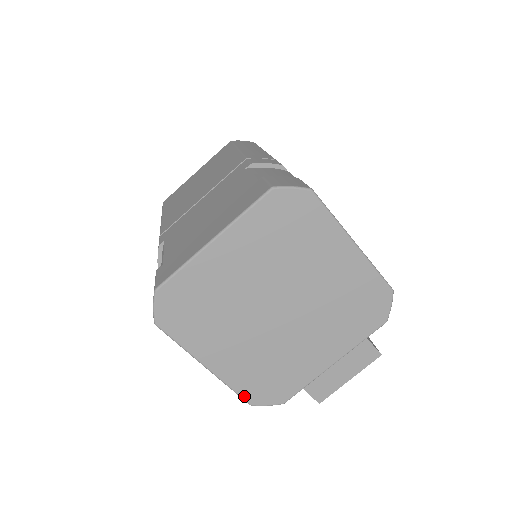
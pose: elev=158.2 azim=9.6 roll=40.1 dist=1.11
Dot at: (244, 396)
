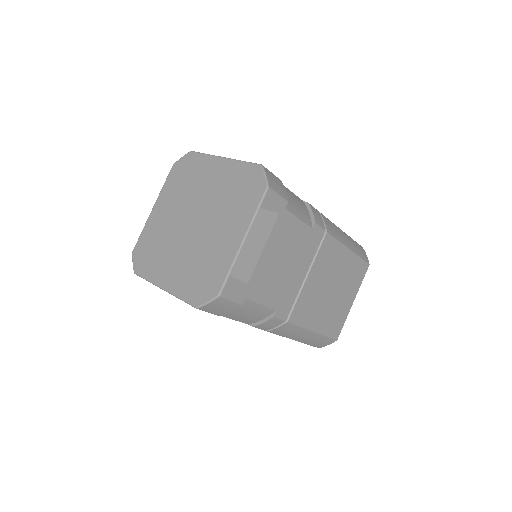
Dot at: (189, 301)
